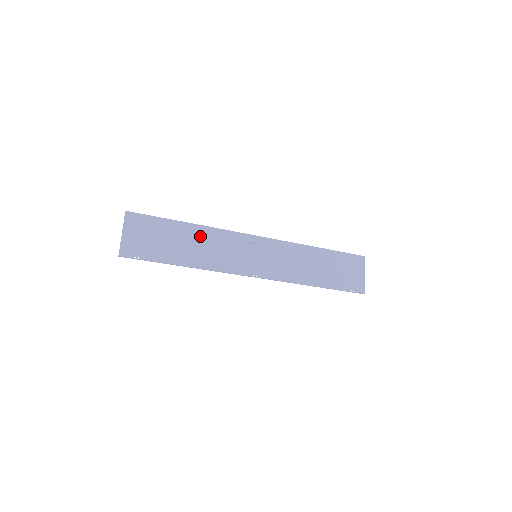
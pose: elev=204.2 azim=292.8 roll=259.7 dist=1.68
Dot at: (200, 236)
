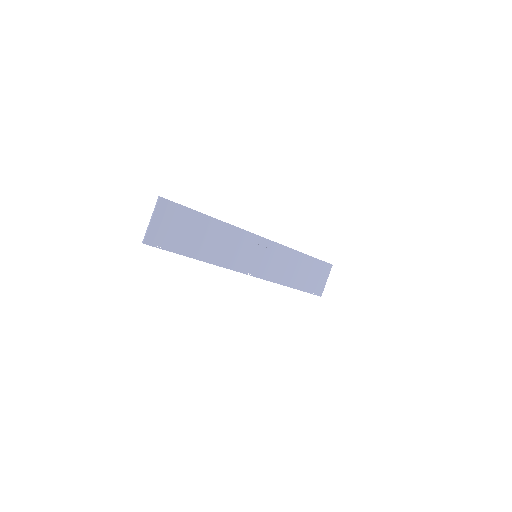
Dot at: (218, 232)
